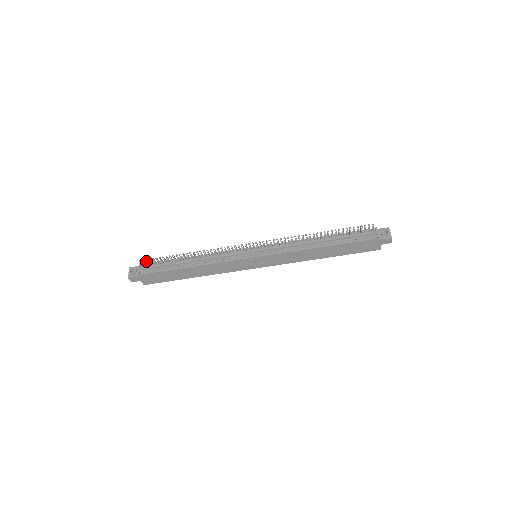
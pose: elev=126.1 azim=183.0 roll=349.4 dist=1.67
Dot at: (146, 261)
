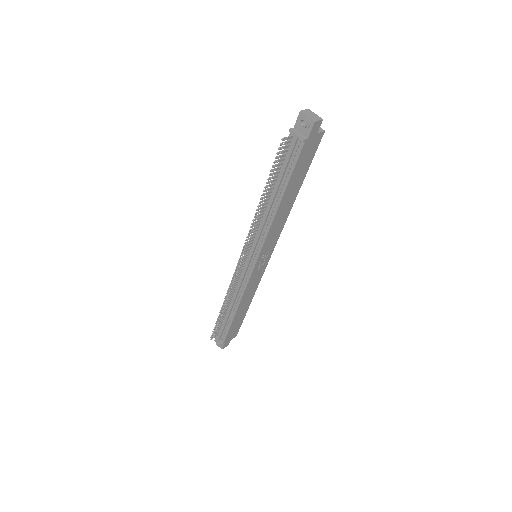
Dot at: (213, 335)
